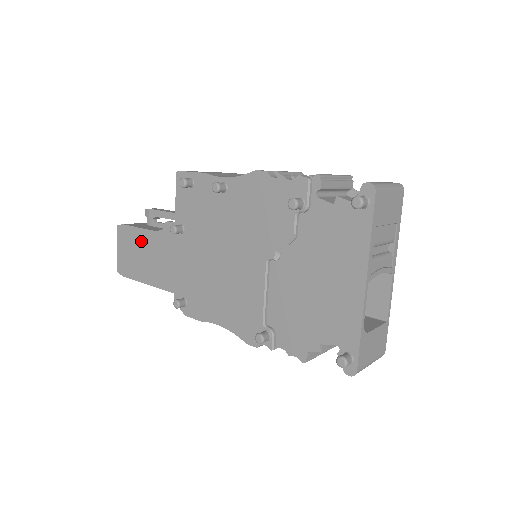
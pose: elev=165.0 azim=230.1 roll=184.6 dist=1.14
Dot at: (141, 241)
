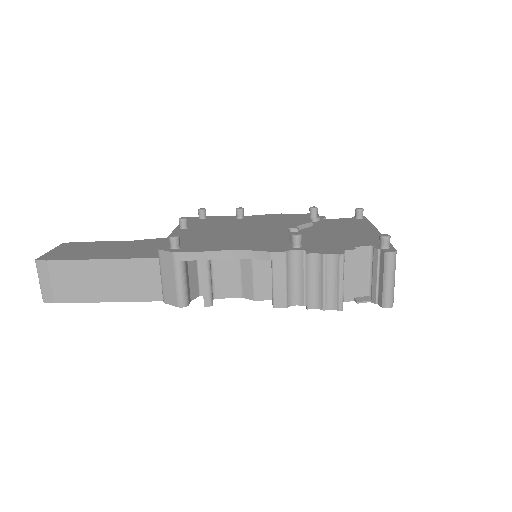
Dot at: (103, 245)
